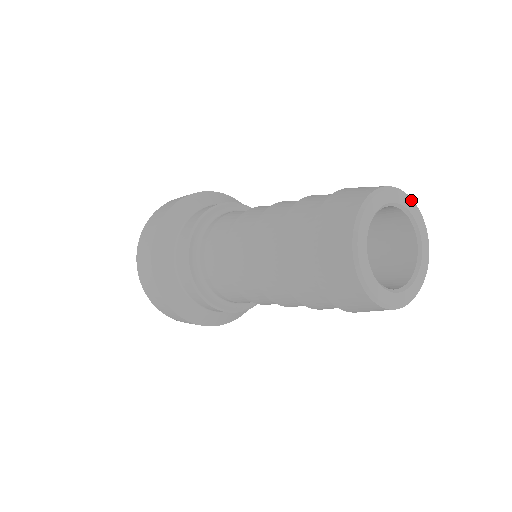
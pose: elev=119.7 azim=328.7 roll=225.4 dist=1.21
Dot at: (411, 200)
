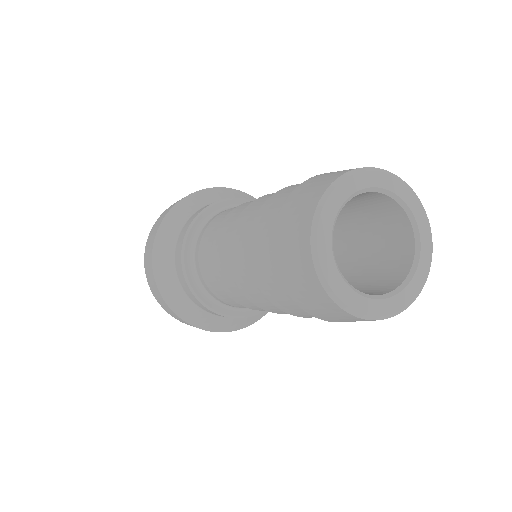
Dot at: (376, 172)
